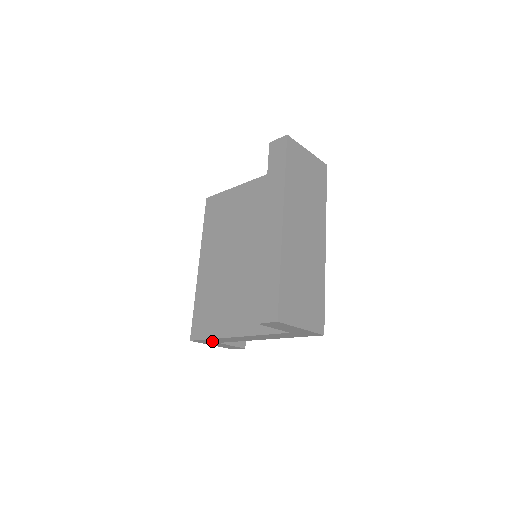
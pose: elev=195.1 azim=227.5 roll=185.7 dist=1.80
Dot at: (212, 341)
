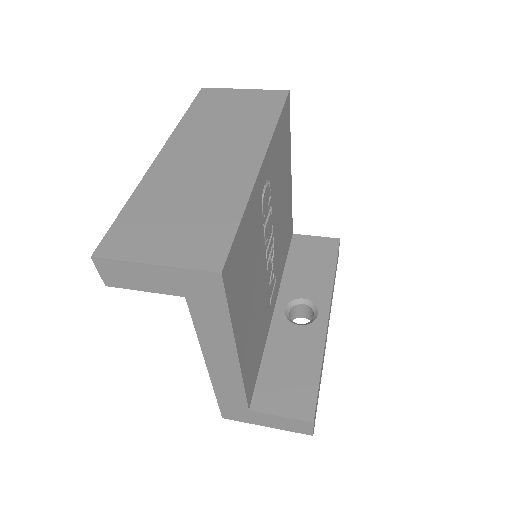
Dot at: (235, 406)
